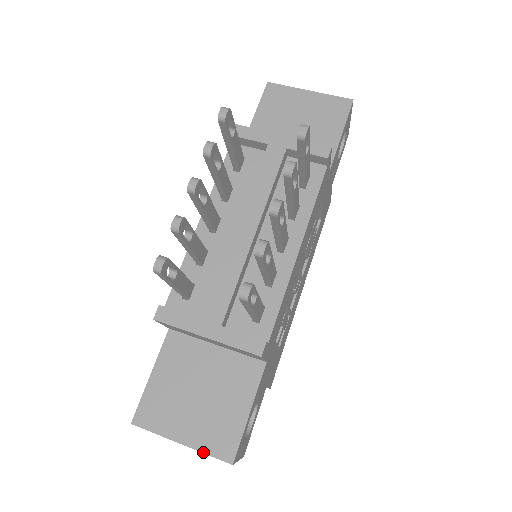
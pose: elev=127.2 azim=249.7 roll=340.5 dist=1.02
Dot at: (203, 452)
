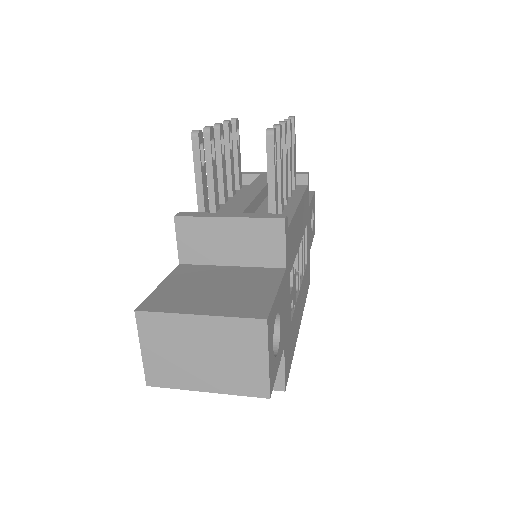
Dot at: (228, 316)
